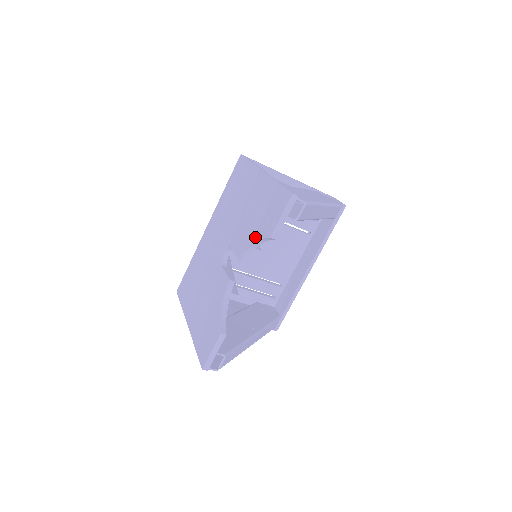
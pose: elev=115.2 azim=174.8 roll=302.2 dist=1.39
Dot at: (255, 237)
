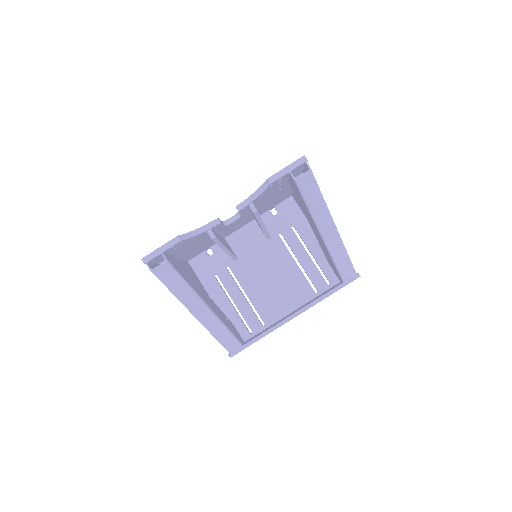
Dot at: occluded
